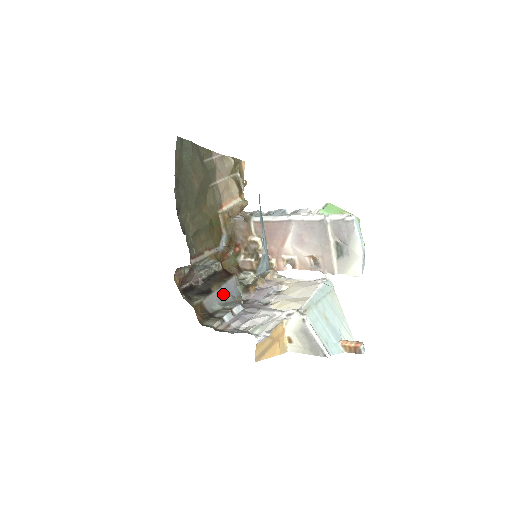
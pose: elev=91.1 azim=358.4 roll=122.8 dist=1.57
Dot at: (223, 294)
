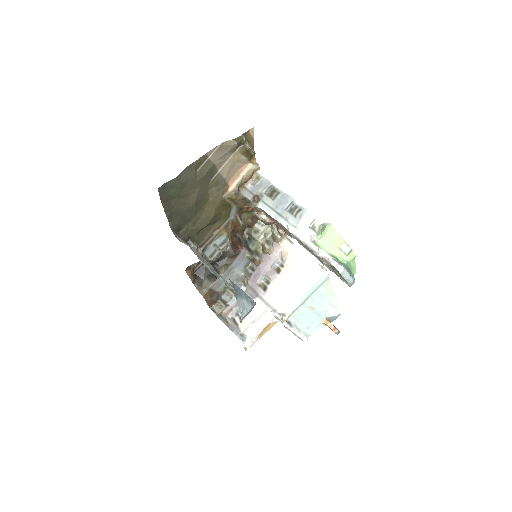
Dot at: (231, 271)
